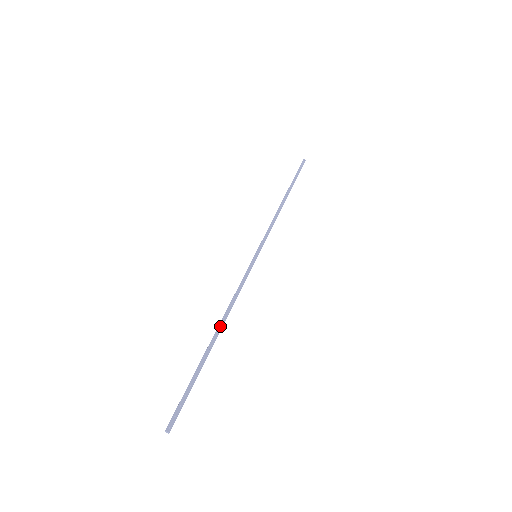
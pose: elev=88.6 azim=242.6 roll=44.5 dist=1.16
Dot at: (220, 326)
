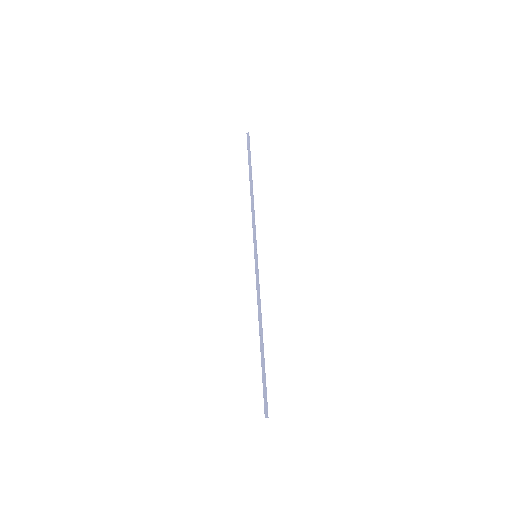
Dot at: (260, 329)
